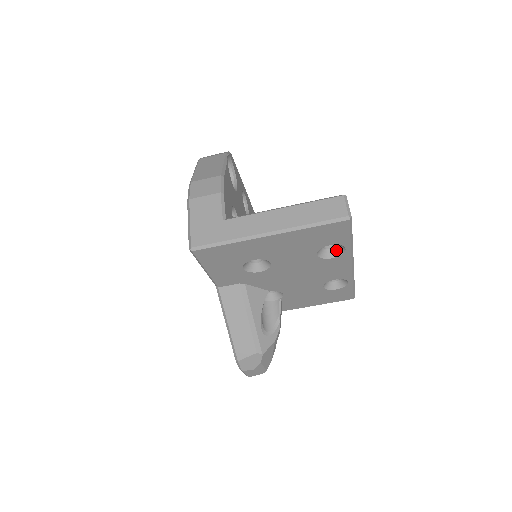
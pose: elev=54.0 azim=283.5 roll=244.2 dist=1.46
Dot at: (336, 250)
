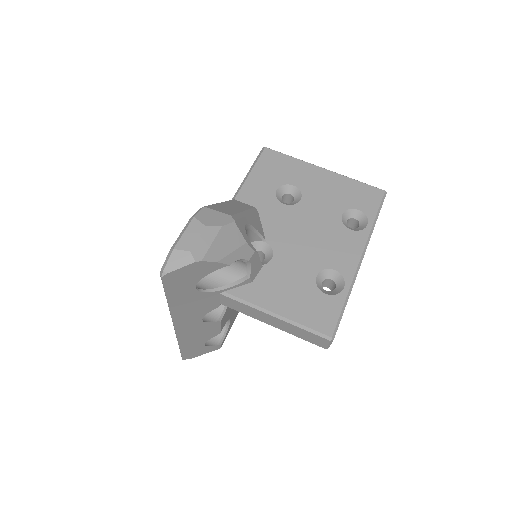
Dot at: (356, 229)
